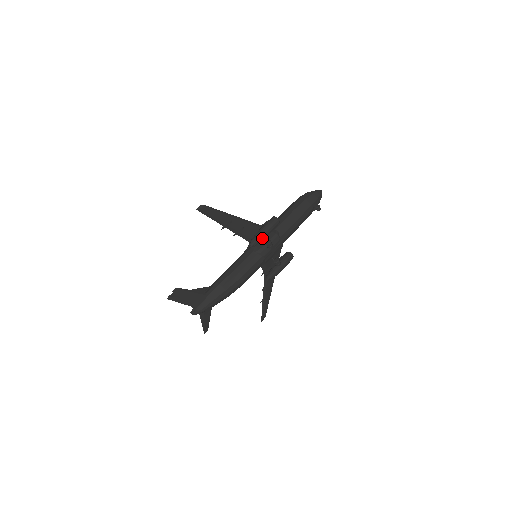
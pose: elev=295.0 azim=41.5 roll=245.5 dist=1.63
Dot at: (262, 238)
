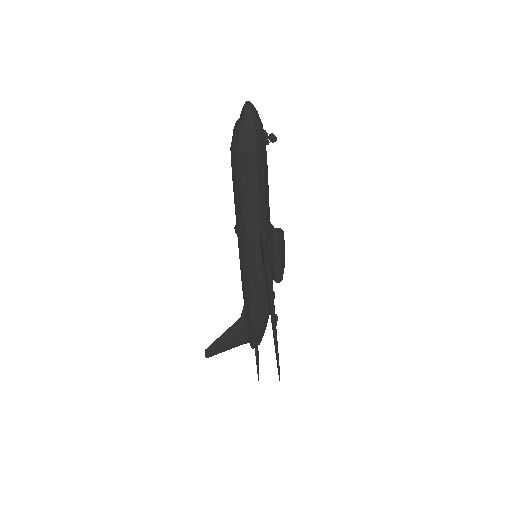
Dot at: (284, 265)
